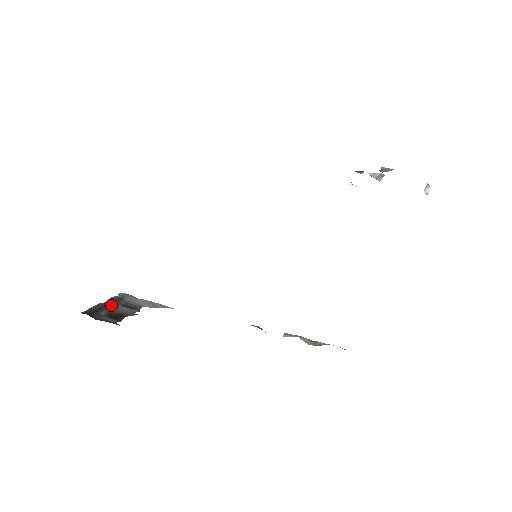
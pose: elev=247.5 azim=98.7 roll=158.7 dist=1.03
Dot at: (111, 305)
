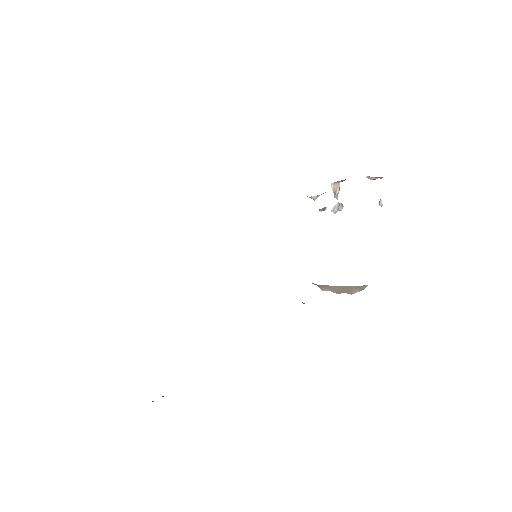
Dot at: occluded
